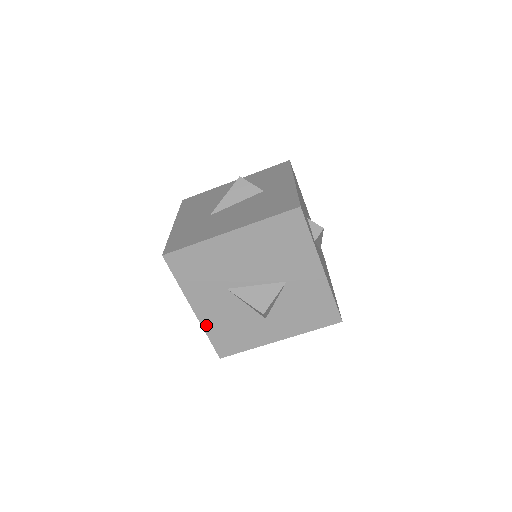
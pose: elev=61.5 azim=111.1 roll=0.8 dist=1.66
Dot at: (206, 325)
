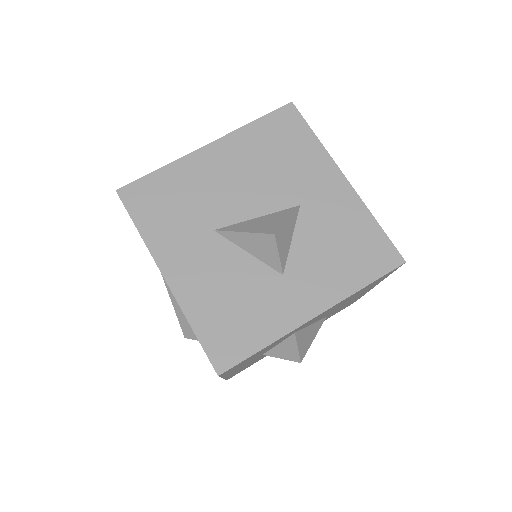
Dot at: (187, 304)
